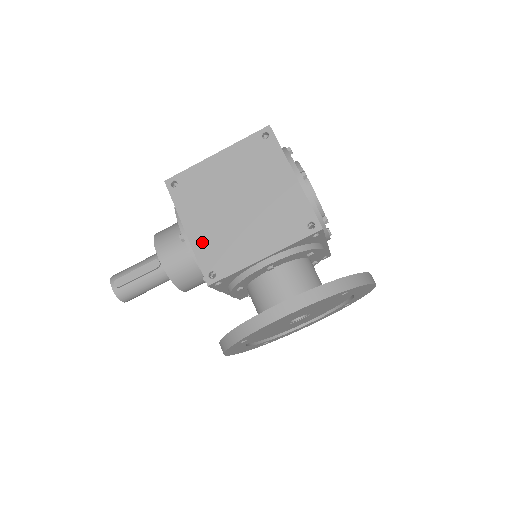
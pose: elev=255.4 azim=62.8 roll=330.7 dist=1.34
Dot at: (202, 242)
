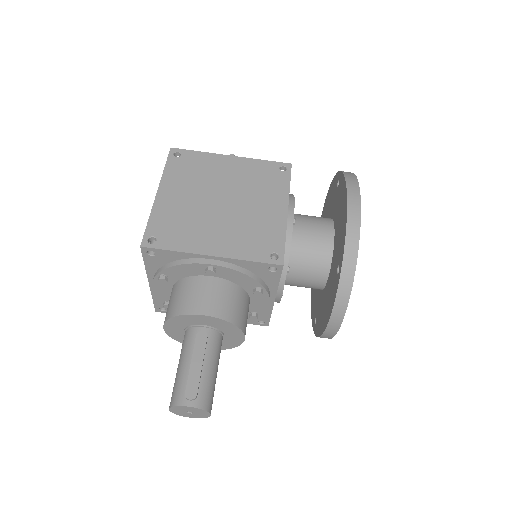
Dot at: (235, 247)
